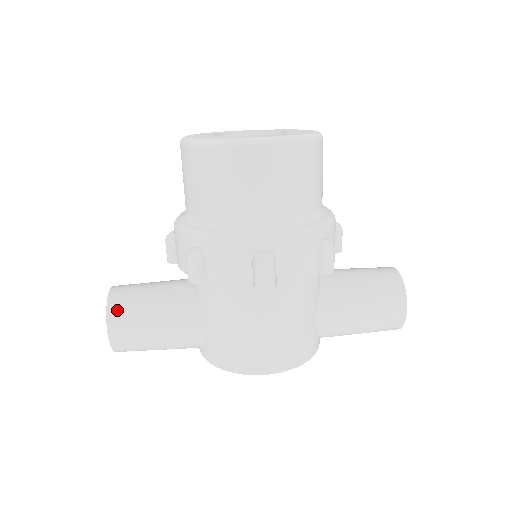
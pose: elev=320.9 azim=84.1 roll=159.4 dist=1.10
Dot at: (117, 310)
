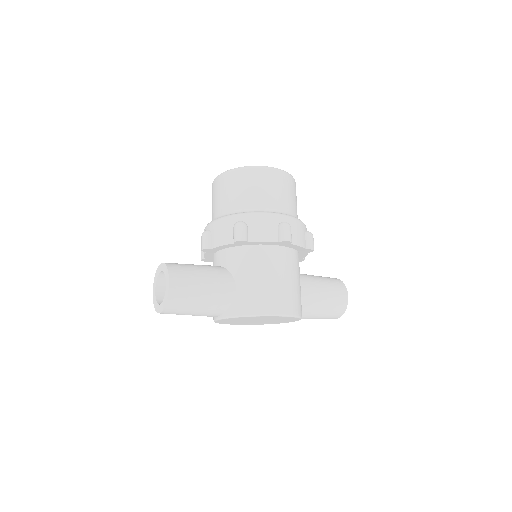
Dot at: (175, 269)
